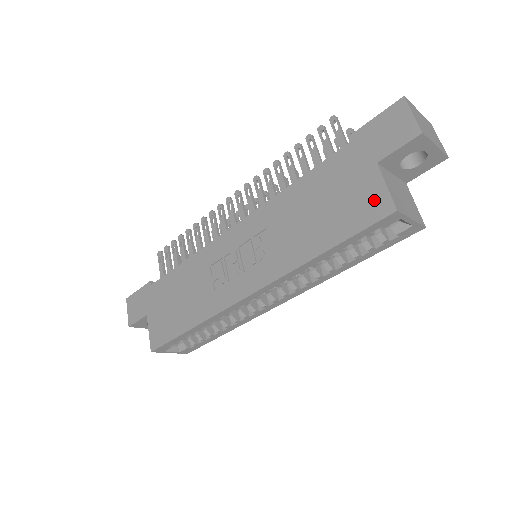
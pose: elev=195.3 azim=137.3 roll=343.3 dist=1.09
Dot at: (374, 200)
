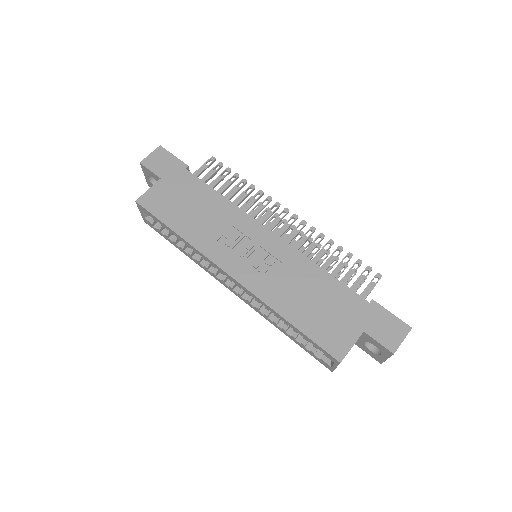
Dot at: (340, 343)
